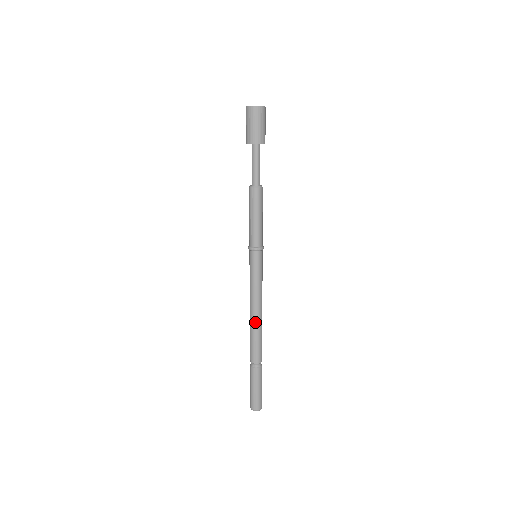
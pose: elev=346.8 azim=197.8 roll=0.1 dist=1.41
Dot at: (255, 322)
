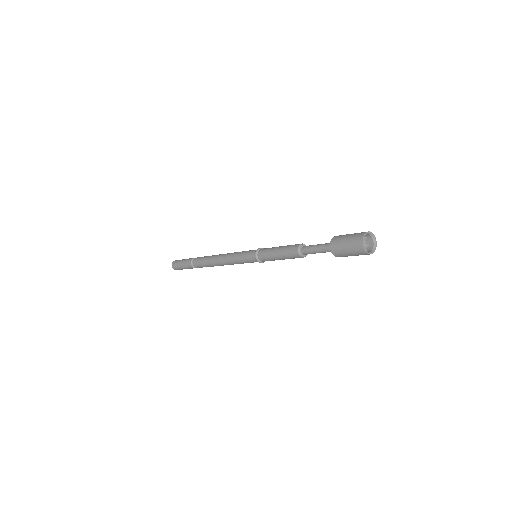
Dot at: (217, 265)
